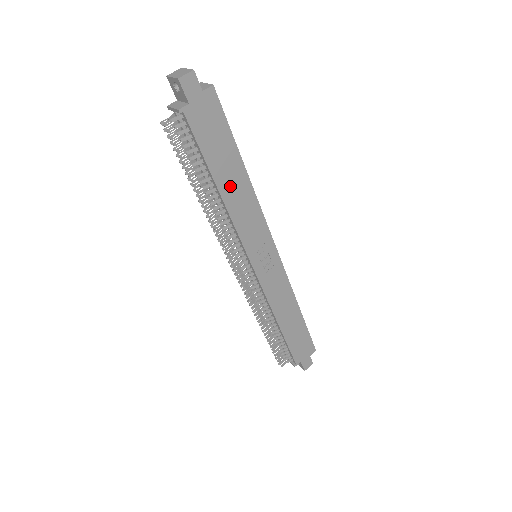
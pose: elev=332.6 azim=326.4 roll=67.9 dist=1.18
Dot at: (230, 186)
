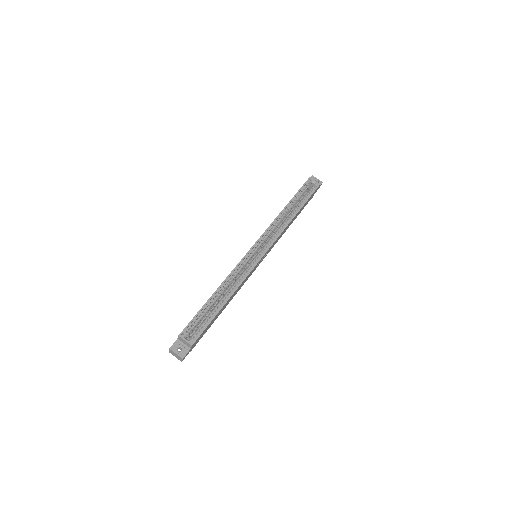
Dot at: occluded
